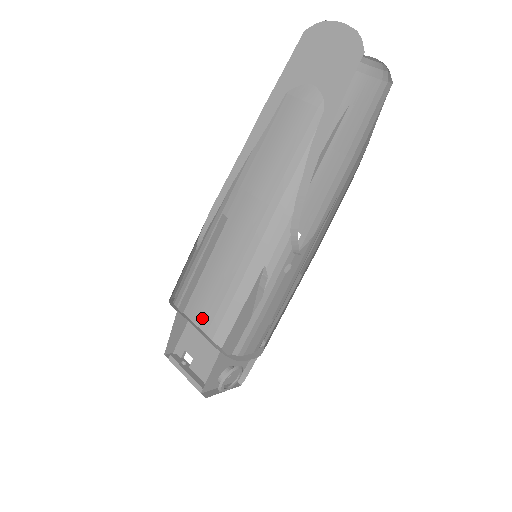
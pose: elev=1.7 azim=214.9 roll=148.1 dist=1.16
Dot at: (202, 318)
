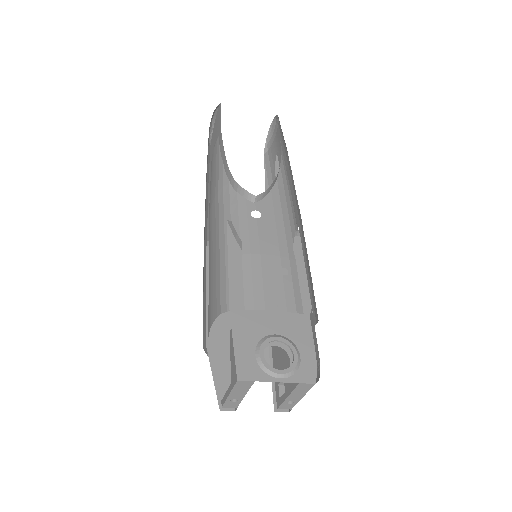
Dot at: (212, 313)
